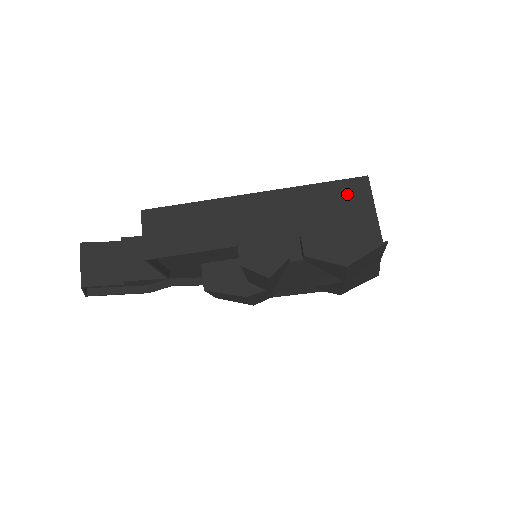
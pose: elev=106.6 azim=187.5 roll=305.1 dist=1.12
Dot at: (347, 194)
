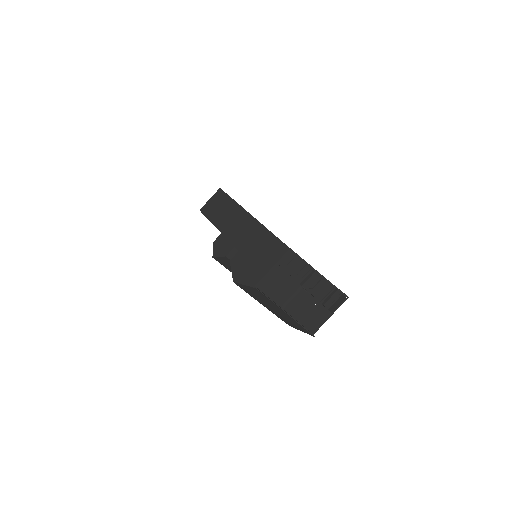
Dot at: (273, 249)
